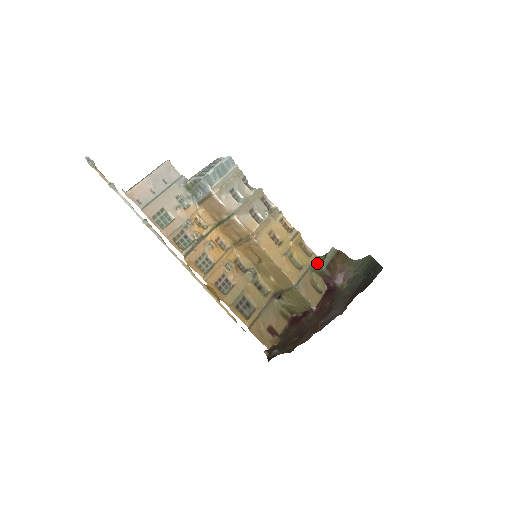
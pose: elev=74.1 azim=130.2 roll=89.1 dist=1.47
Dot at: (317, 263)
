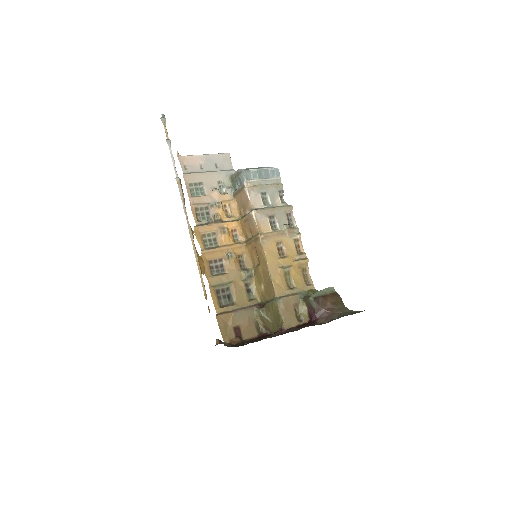
Dot at: (310, 293)
